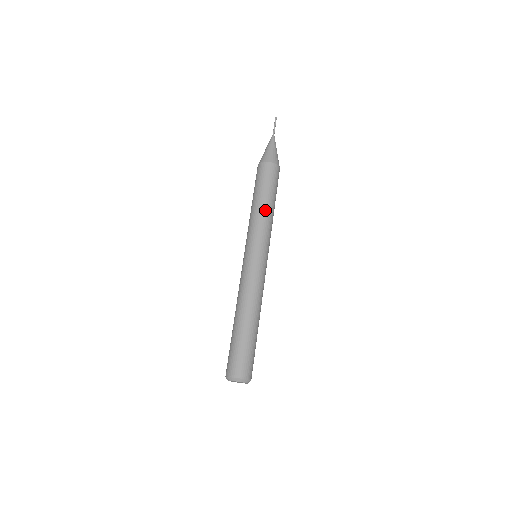
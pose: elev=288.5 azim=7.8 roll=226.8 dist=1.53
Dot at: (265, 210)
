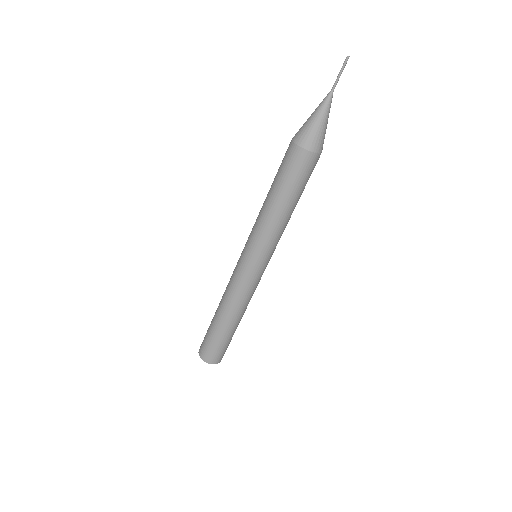
Dot at: (283, 218)
